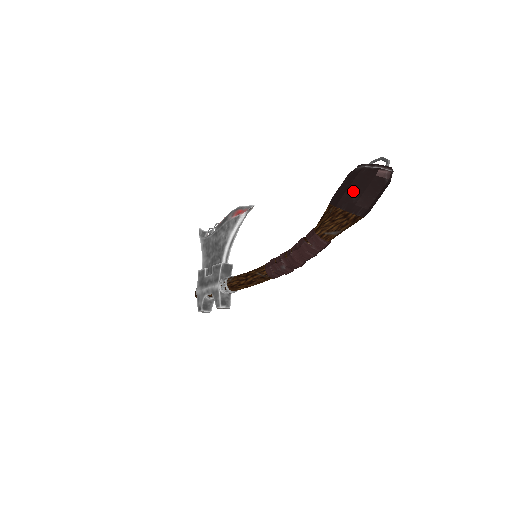
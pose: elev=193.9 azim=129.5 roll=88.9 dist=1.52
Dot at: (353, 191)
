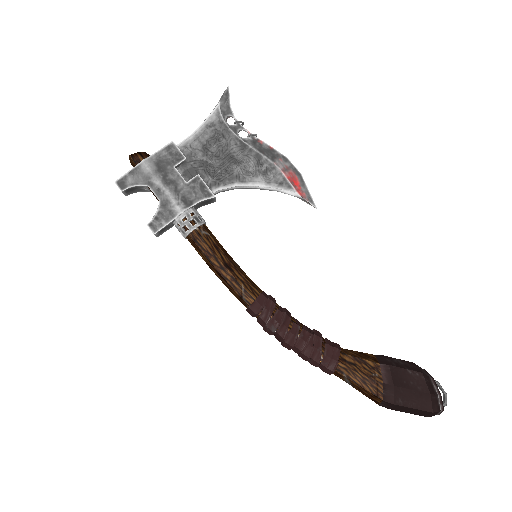
Dot at: (409, 396)
